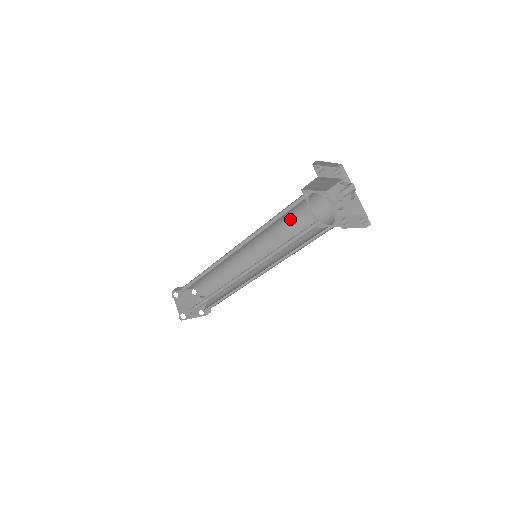
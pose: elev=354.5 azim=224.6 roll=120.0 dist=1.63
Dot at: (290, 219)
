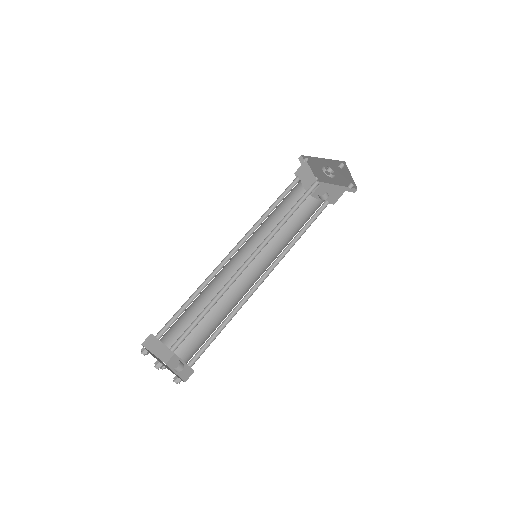
Dot at: occluded
